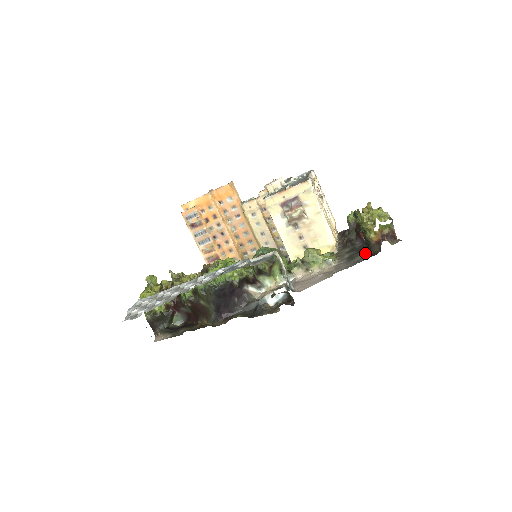
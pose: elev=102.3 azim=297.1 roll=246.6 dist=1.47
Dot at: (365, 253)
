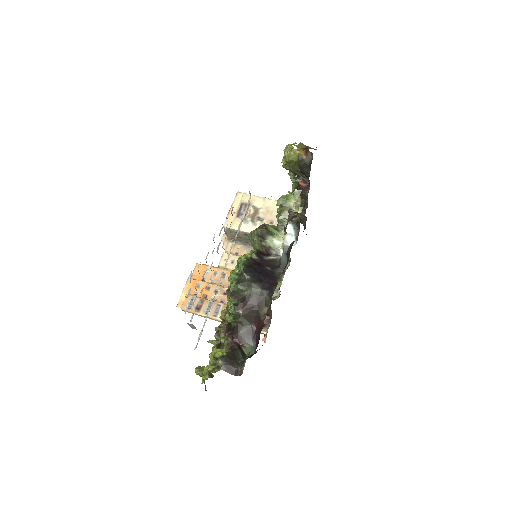
Dot at: (310, 170)
